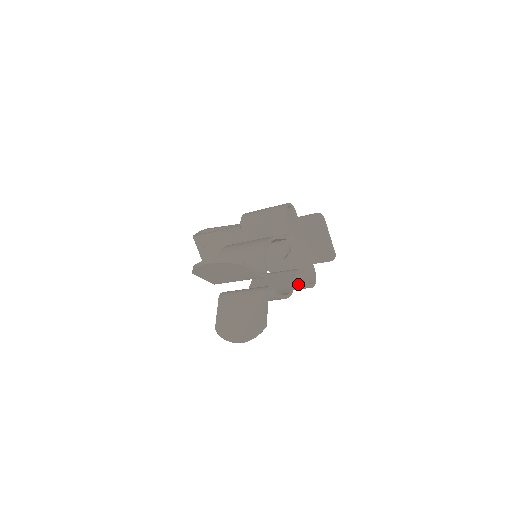
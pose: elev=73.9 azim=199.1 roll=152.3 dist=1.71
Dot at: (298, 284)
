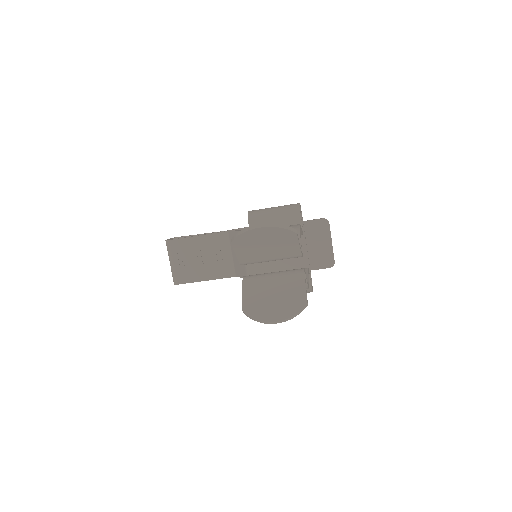
Dot at: occluded
